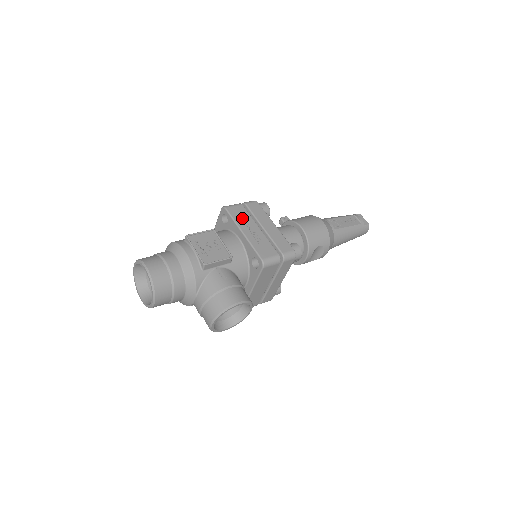
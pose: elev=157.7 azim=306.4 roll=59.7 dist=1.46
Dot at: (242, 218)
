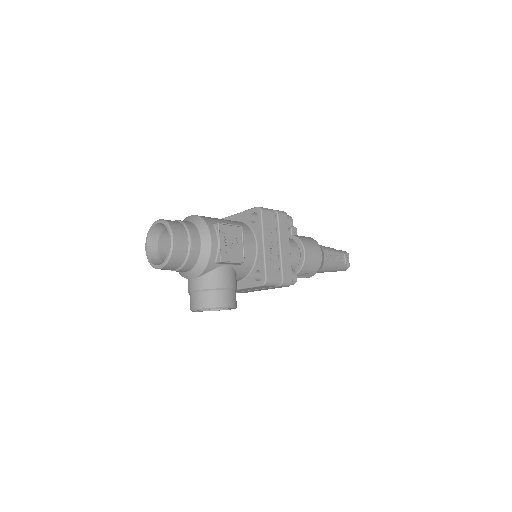
Dot at: (270, 229)
